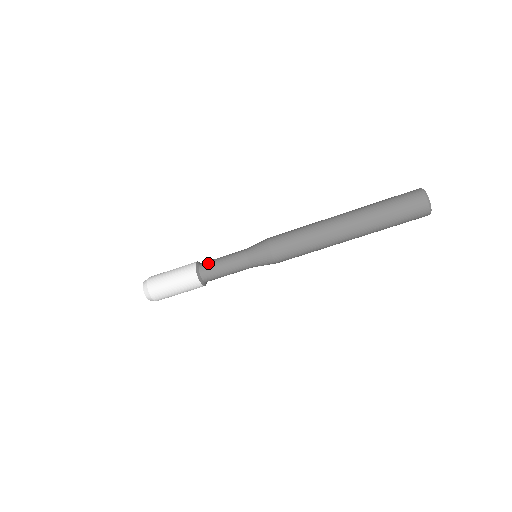
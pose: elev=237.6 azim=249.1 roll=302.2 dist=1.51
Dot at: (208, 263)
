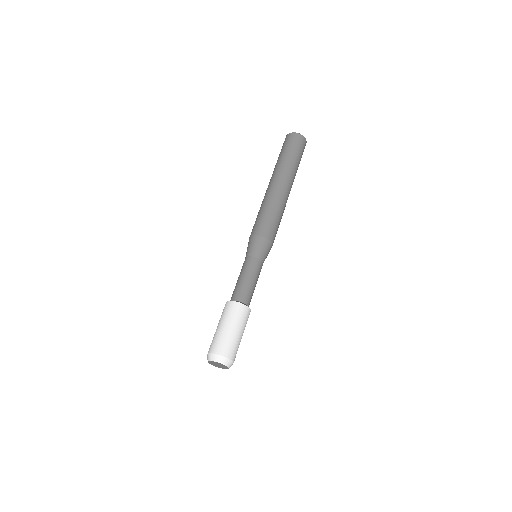
Dot at: occluded
